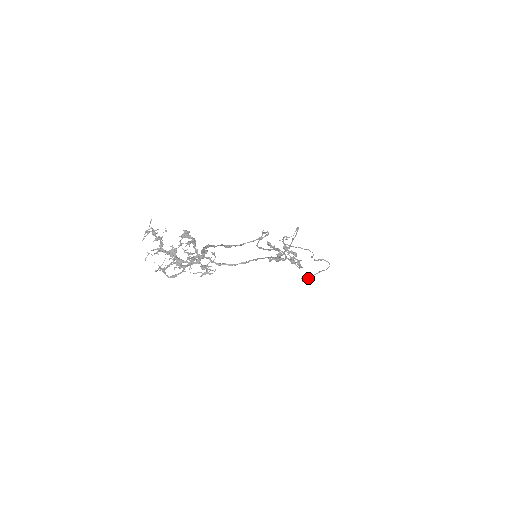
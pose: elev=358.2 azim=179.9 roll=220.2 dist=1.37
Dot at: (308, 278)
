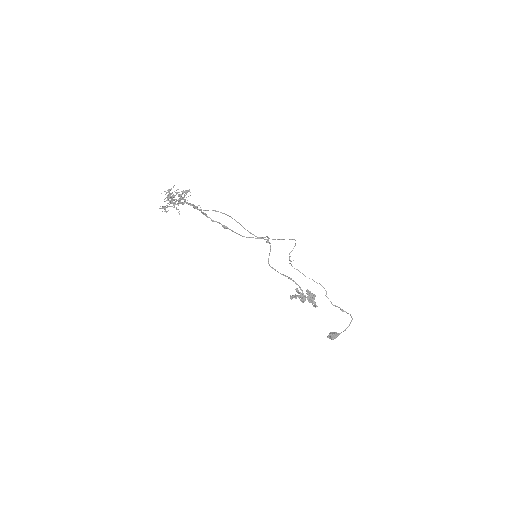
Dot at: (333, 333)
